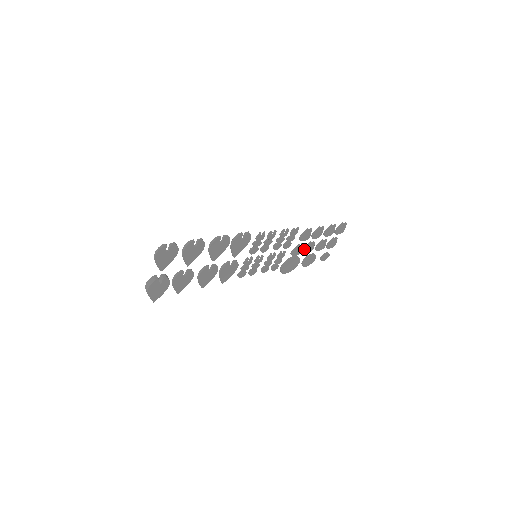
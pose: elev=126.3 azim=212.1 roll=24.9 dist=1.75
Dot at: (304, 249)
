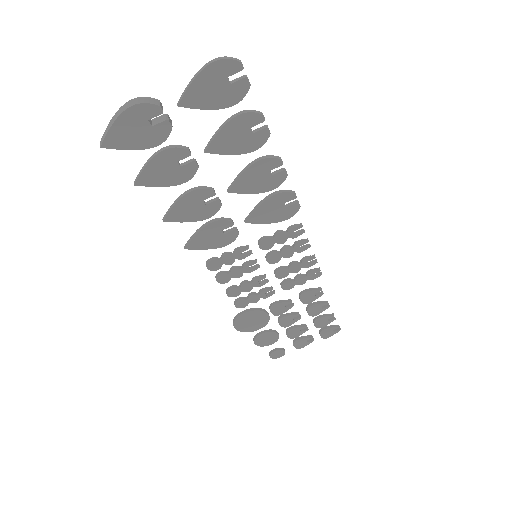
Dot at: (285, 315)
